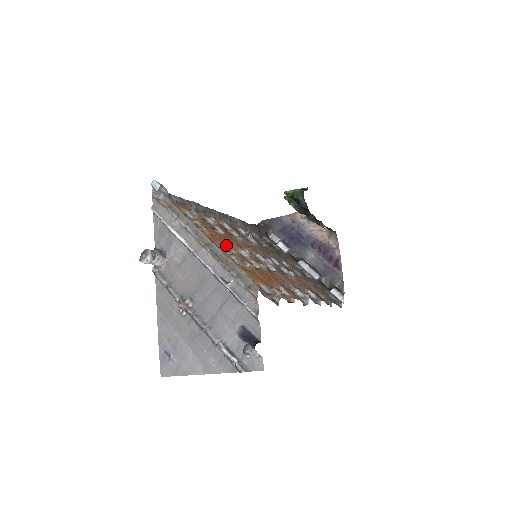
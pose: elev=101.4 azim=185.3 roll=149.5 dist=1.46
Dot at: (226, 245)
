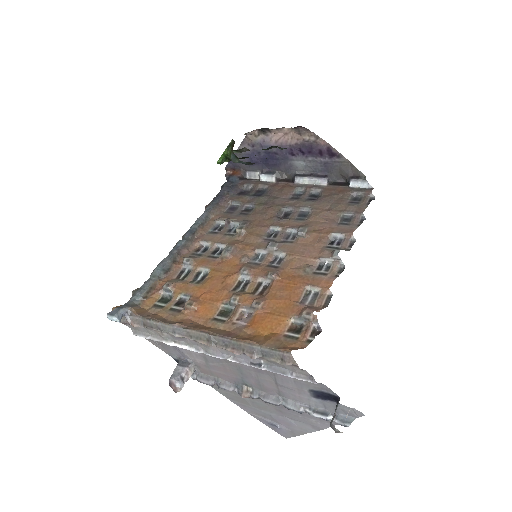
Dot at: (223, 297)
